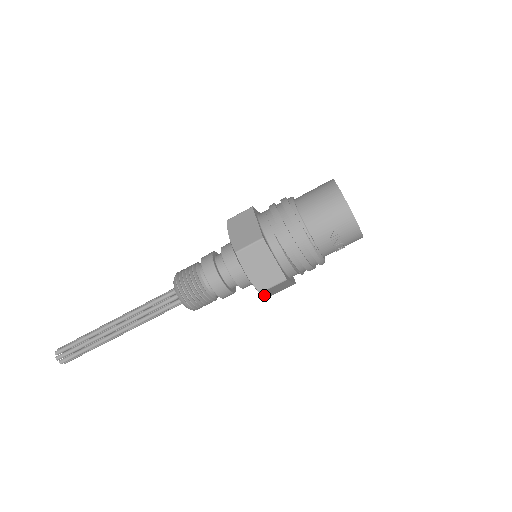
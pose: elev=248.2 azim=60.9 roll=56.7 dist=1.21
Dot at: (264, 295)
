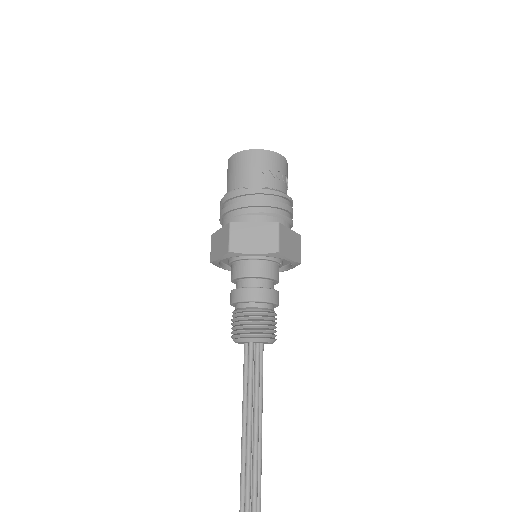
Dot at: (290, 260)
